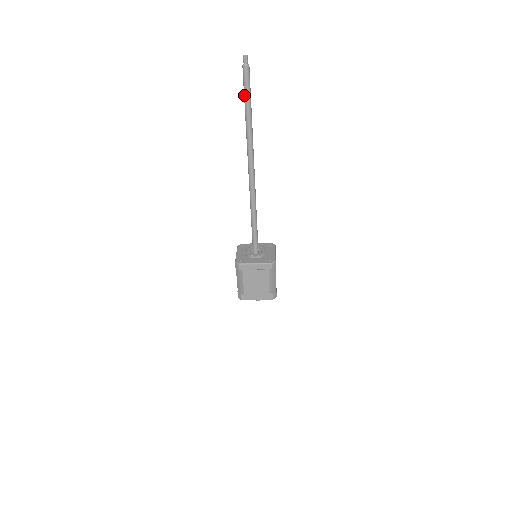
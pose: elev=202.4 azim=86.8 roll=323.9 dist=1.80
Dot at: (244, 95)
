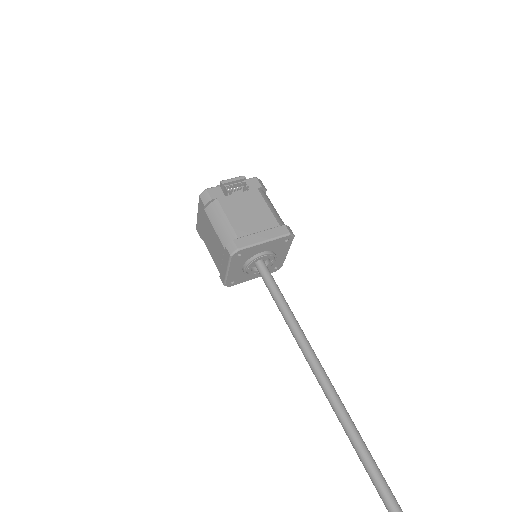
Dot at: out of frame
